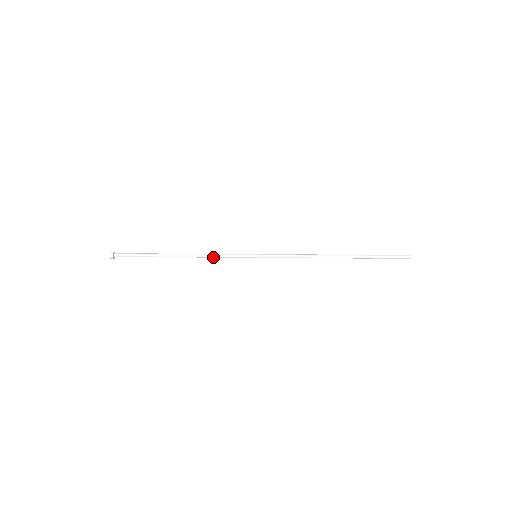
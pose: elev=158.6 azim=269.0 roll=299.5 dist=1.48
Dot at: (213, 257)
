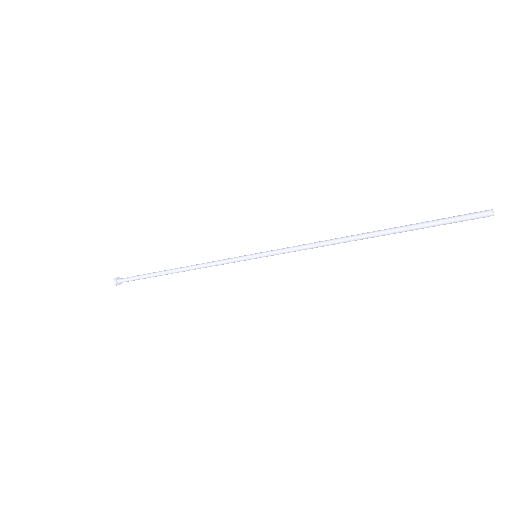
Dot at: (208, 266)
